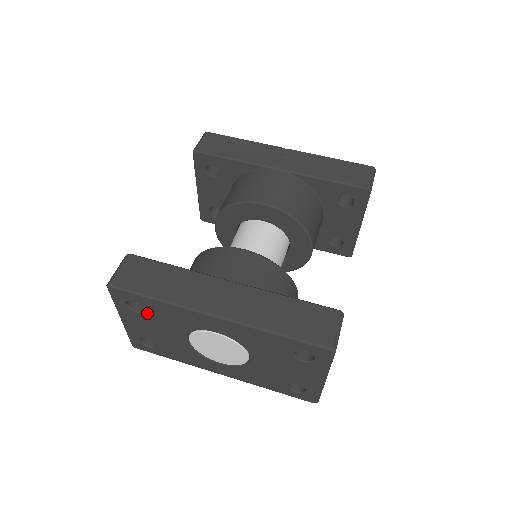
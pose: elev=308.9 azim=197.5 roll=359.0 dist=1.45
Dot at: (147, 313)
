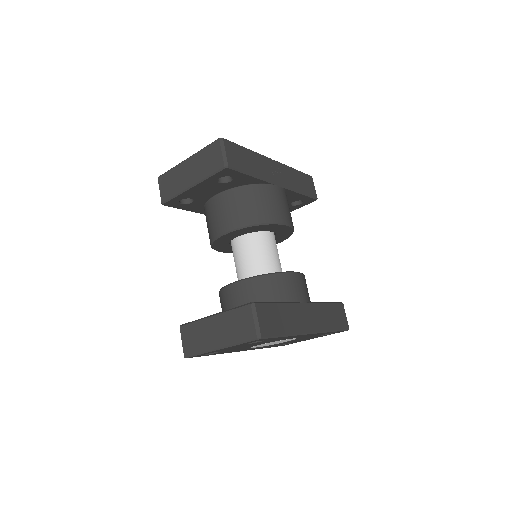
Dot at: (259, 342)
